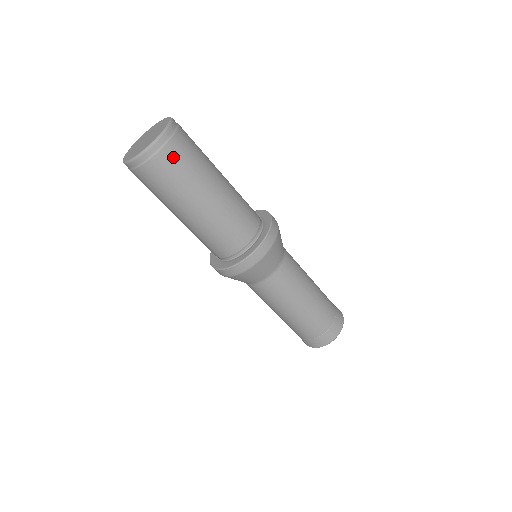
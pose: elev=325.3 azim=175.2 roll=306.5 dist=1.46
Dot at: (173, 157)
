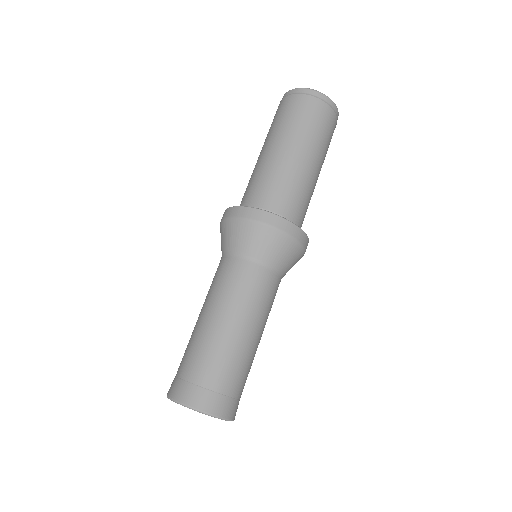
Dot at: (328, 118)
